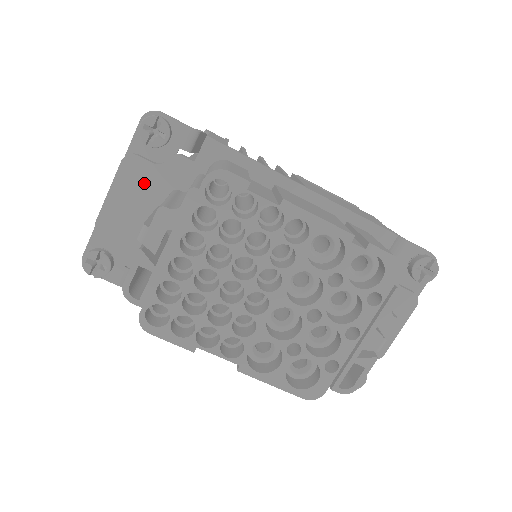
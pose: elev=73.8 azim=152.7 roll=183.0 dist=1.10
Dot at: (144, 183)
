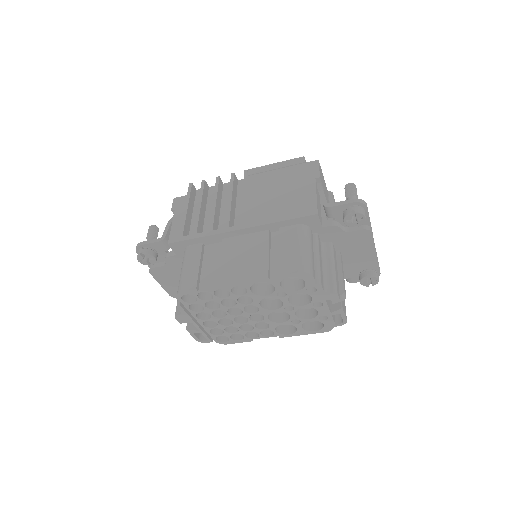
Dot at: (168, 274)
